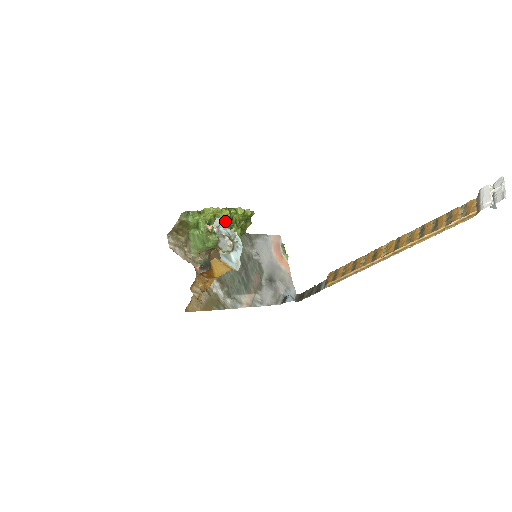
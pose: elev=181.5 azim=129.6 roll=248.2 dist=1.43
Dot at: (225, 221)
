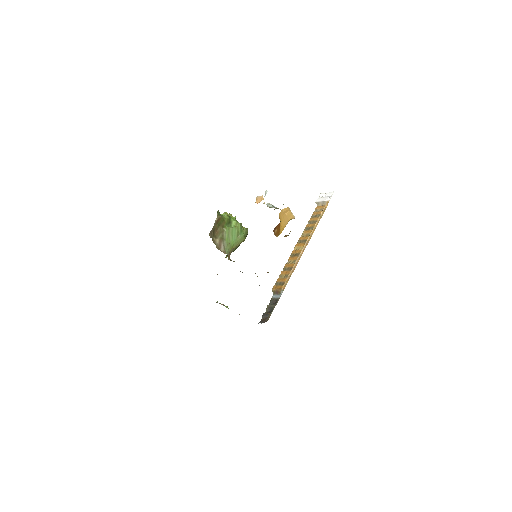
Dot at: occluded
